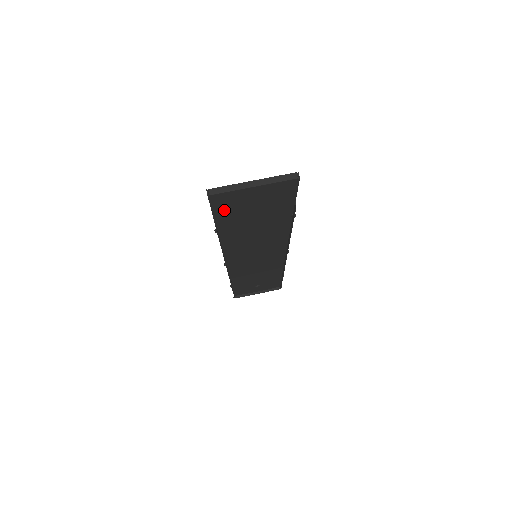
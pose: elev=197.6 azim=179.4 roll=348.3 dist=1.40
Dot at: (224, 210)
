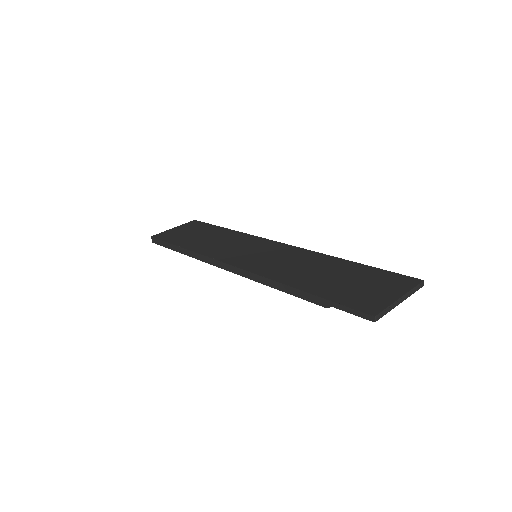
Dot at: occluded
